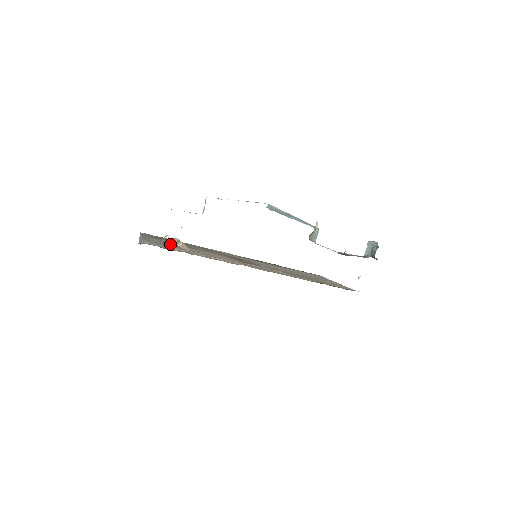
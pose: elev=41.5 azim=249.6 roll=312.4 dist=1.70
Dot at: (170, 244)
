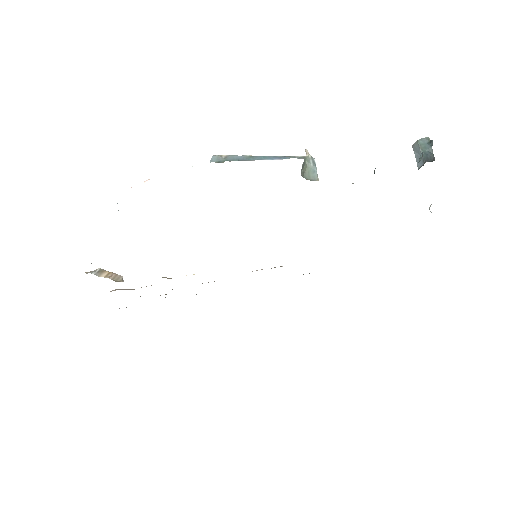
Dot at: occluded
